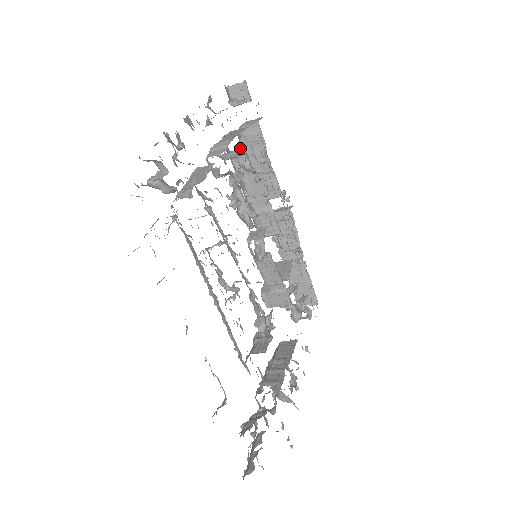
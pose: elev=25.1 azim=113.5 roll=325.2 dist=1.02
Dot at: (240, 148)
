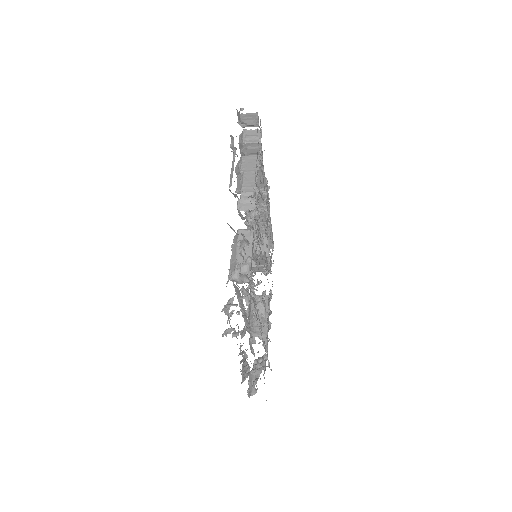
Dot at: occluded
